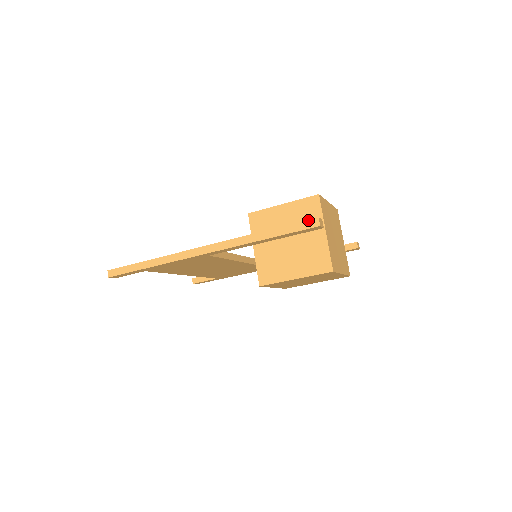
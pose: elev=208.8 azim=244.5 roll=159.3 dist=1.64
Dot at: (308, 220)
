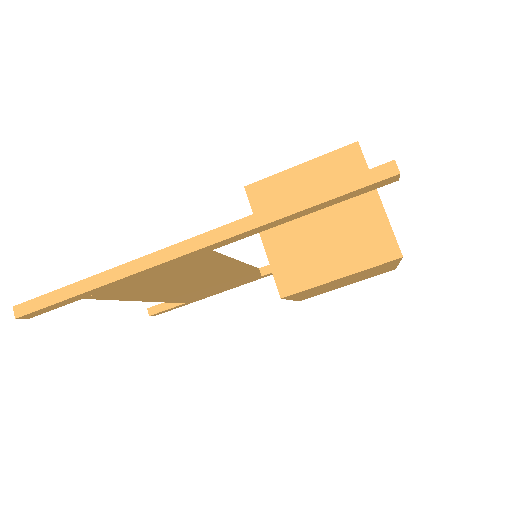
Dot at: (376, 167)
